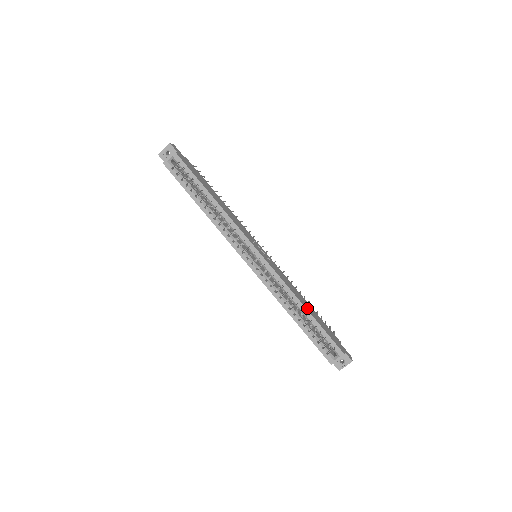
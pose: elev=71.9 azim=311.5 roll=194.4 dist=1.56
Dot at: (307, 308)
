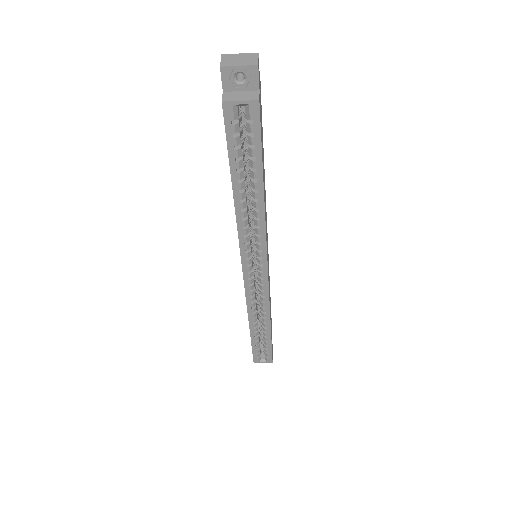
Dot at: occluded
